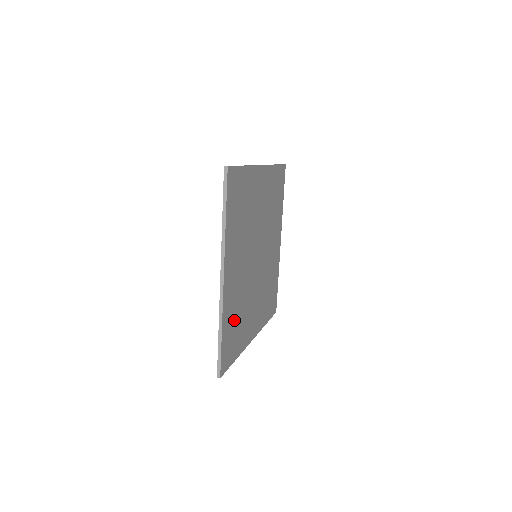
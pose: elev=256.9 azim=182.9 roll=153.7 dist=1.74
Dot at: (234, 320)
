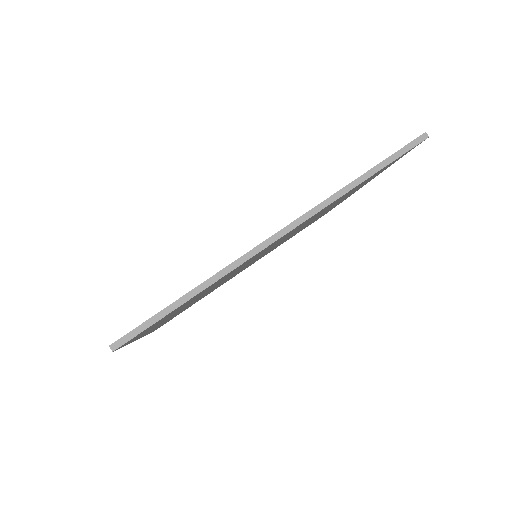
Dot at: (197, 296)
